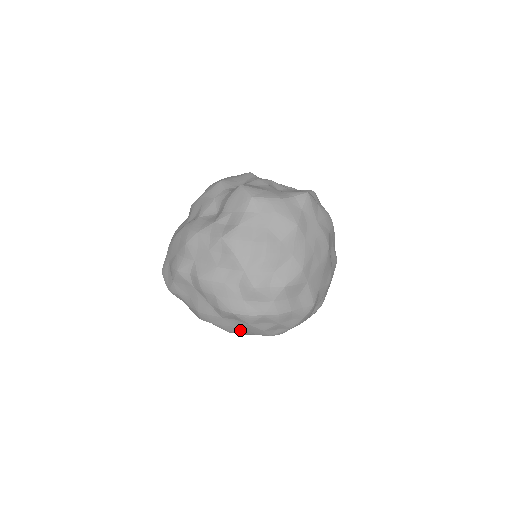
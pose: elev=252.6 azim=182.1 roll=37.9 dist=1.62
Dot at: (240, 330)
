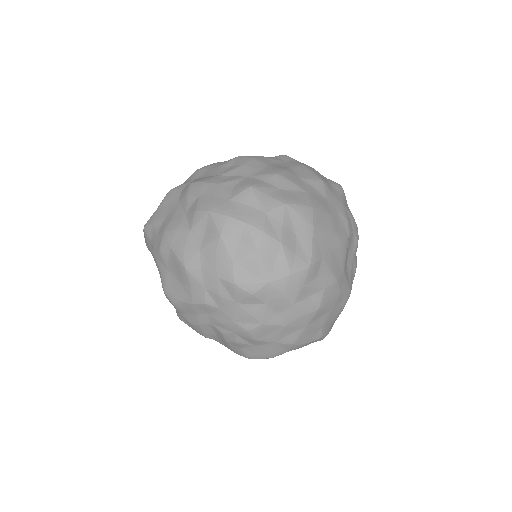
Dot at: (202, 263)
